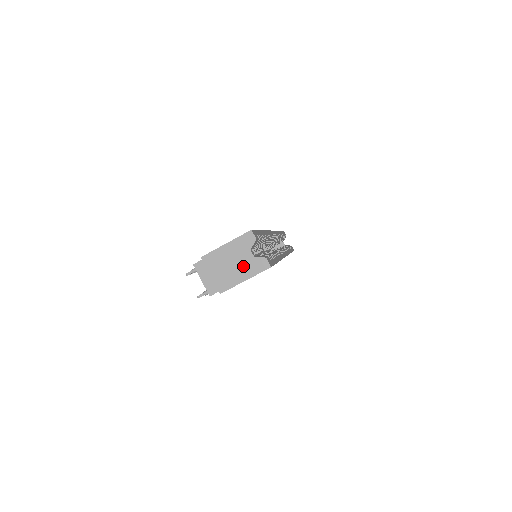
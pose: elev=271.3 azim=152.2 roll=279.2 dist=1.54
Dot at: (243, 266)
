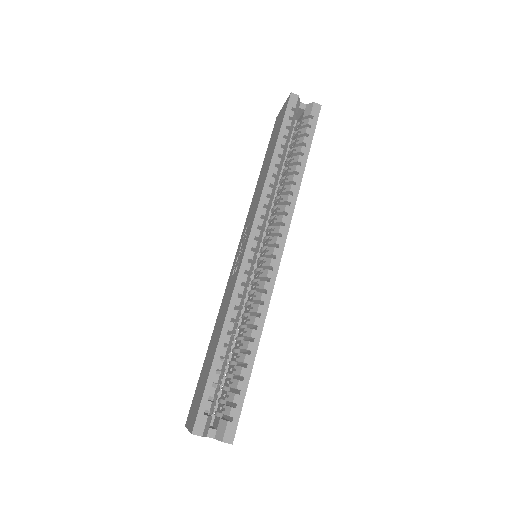
Dot at: occluded
